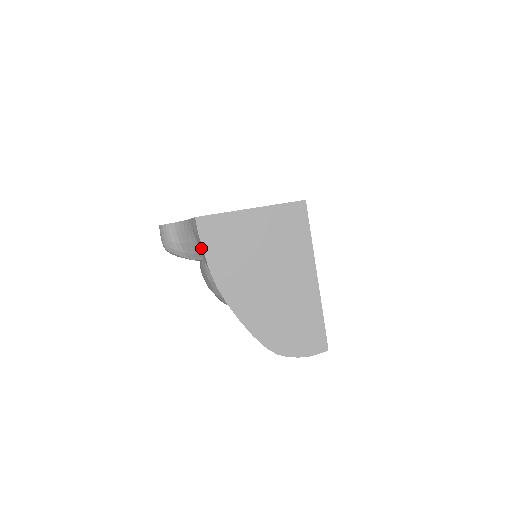
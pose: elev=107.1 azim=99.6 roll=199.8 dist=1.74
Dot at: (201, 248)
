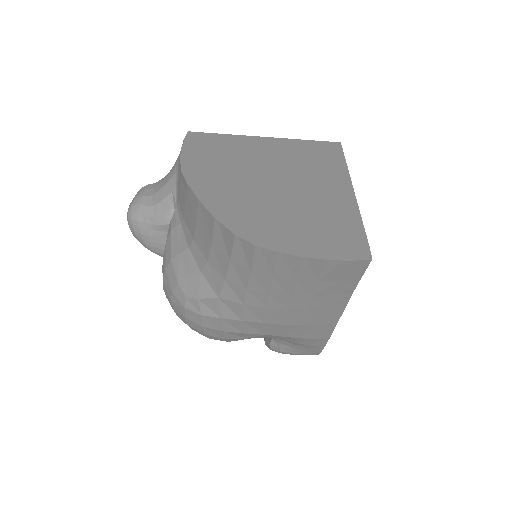
Dot at: (180, 153)
